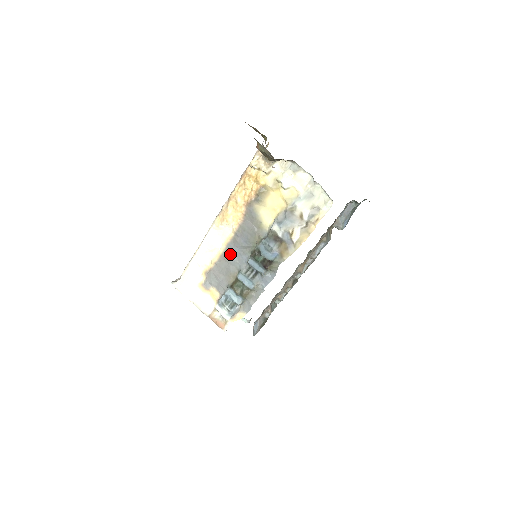
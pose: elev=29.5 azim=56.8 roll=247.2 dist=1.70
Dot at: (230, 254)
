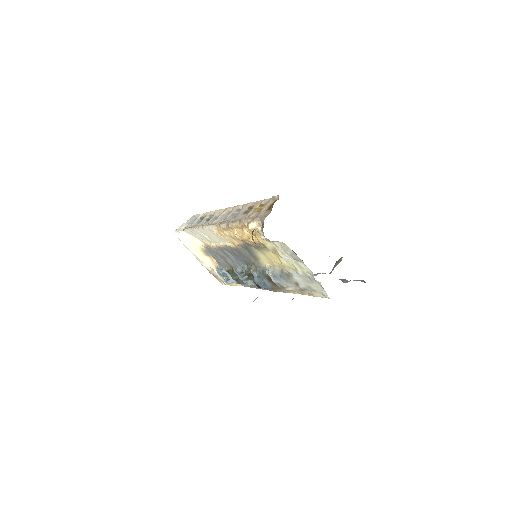
Dot at: (228, 253)
